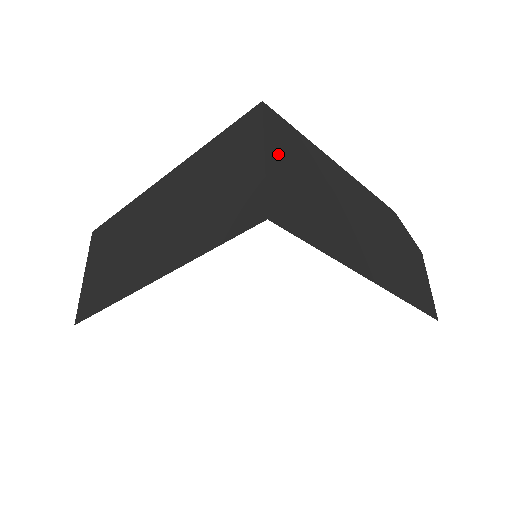
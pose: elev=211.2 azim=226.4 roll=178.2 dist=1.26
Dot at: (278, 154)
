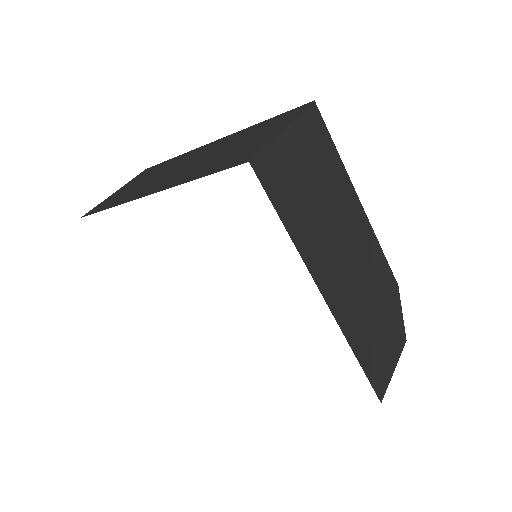
Dot at: (300, 139)
